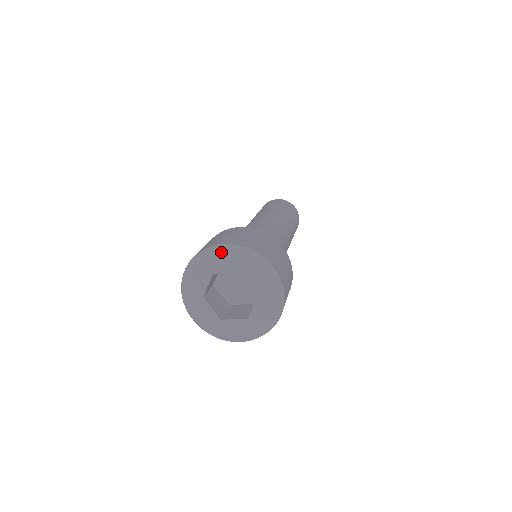
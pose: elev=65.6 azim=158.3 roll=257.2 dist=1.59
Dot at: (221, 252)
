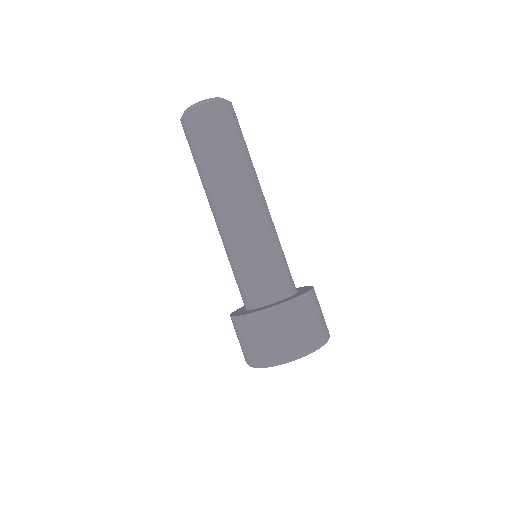
Dot at: occluded
